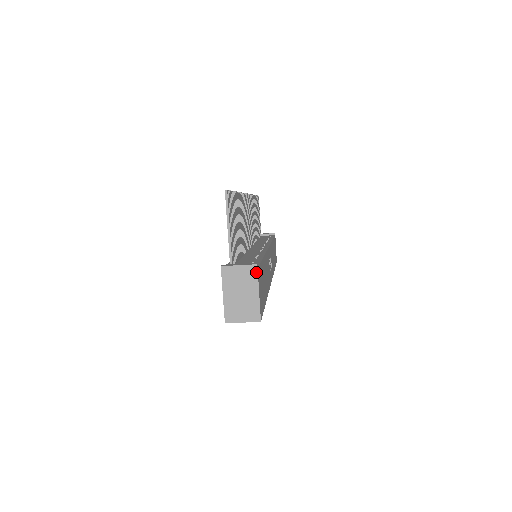
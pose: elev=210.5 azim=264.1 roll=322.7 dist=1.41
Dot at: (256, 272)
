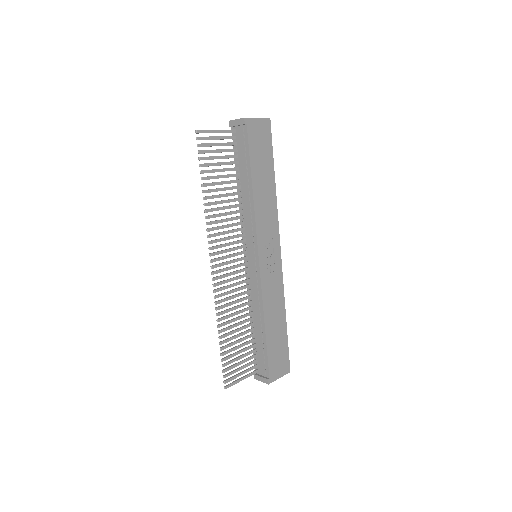
Dot at: occluded
